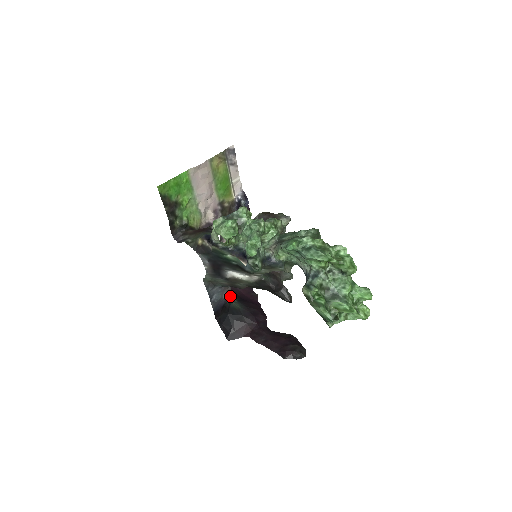
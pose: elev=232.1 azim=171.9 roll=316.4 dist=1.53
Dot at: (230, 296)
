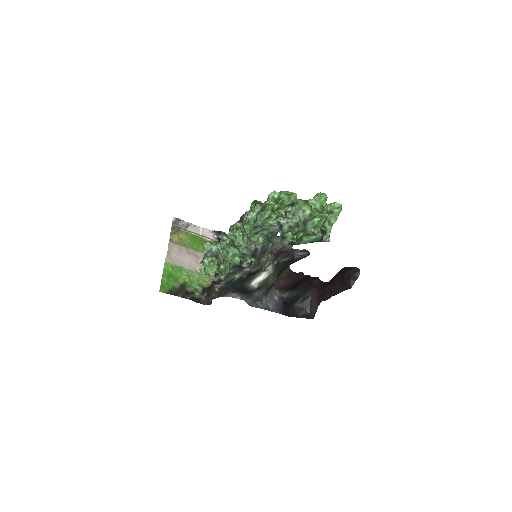
Dot at: (284, 294)
